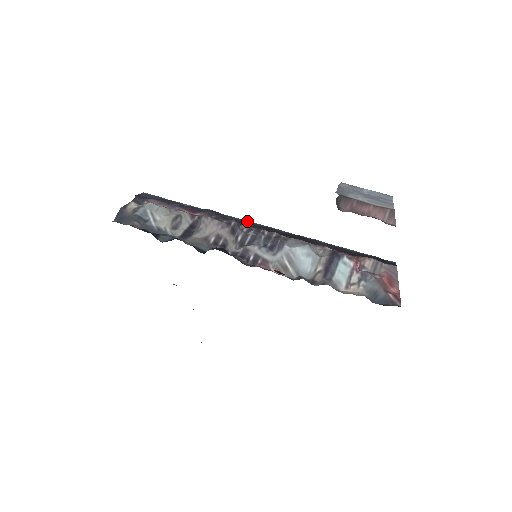
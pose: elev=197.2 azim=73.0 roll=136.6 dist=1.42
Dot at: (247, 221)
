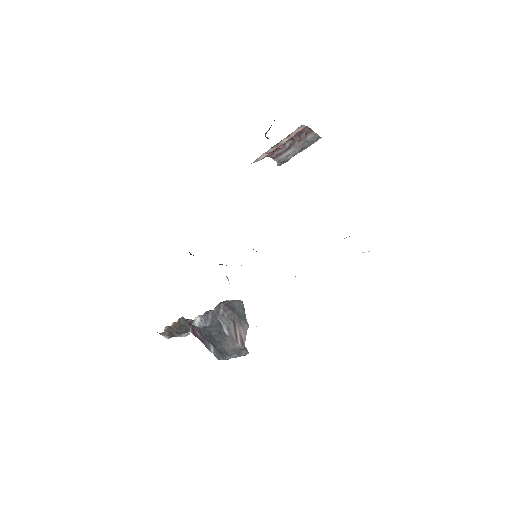
Dot at: occluded
